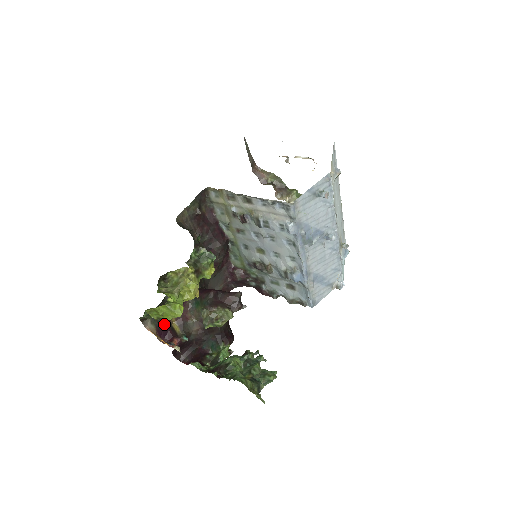
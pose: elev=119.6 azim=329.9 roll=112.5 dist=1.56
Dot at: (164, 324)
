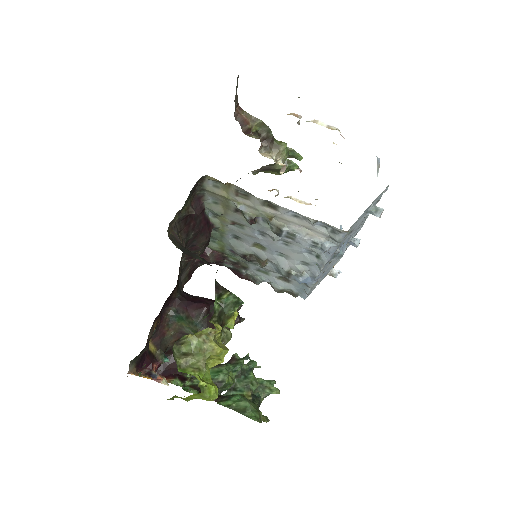
Dot at: (142, 354)
